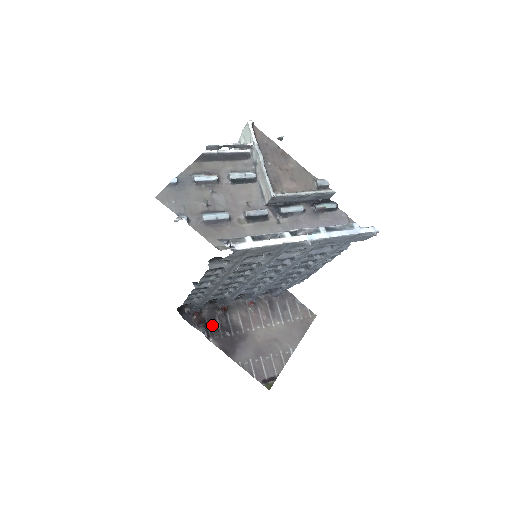
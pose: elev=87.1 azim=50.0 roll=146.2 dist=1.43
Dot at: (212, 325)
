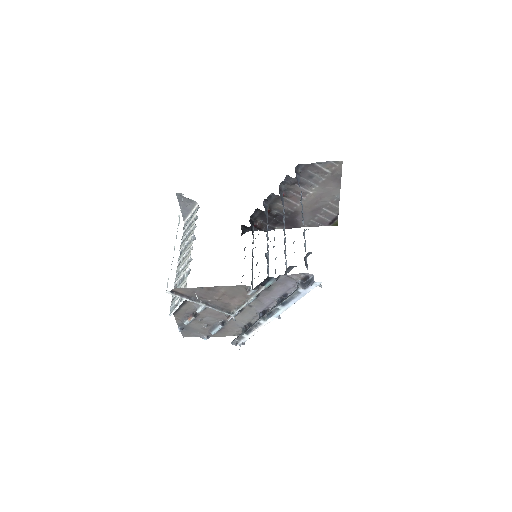
Dot at: (269, 222)
